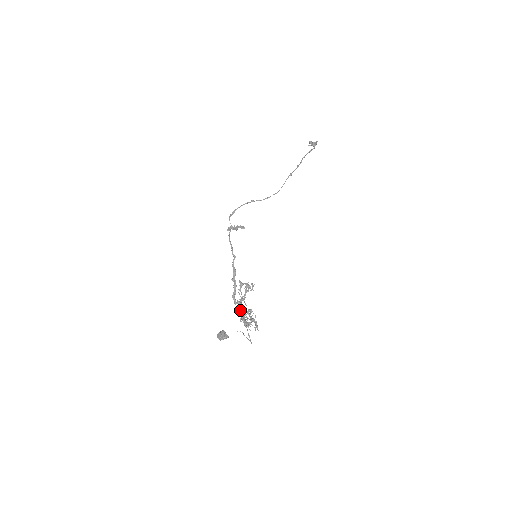
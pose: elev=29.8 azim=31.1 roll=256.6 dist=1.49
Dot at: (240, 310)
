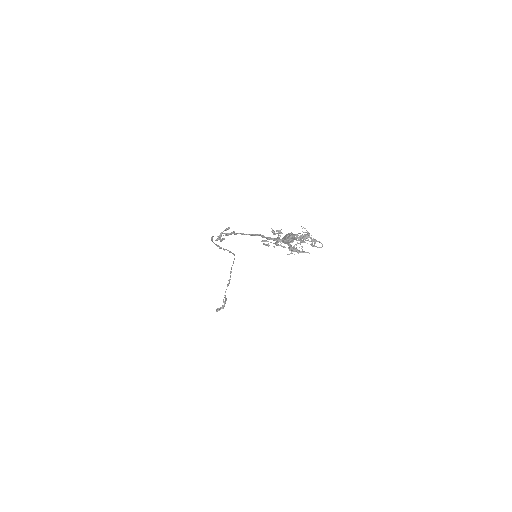
Dot at: occluded
